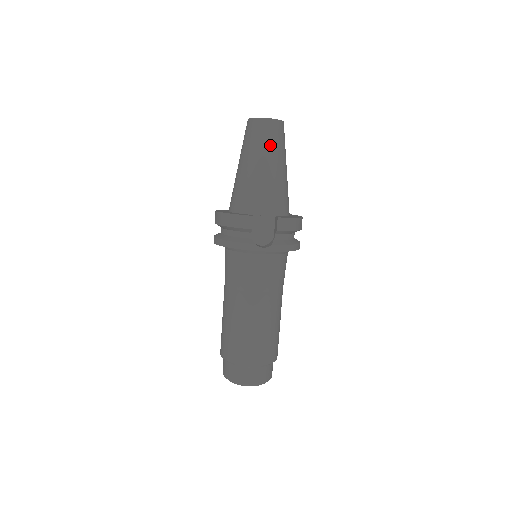
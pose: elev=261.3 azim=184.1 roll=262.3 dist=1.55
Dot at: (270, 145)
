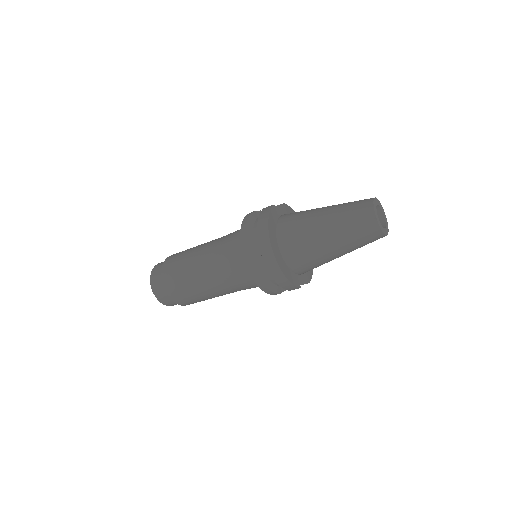
Dot at: occluded
